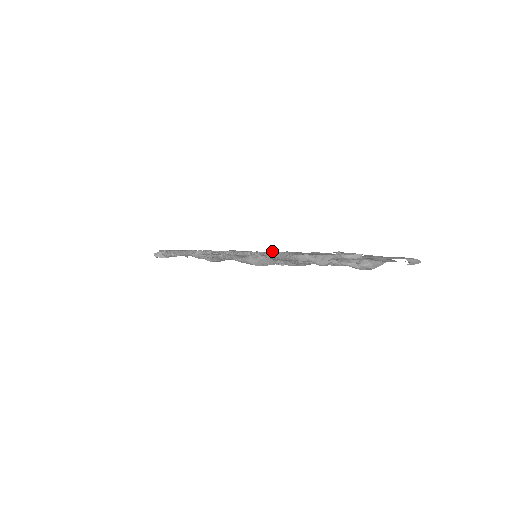
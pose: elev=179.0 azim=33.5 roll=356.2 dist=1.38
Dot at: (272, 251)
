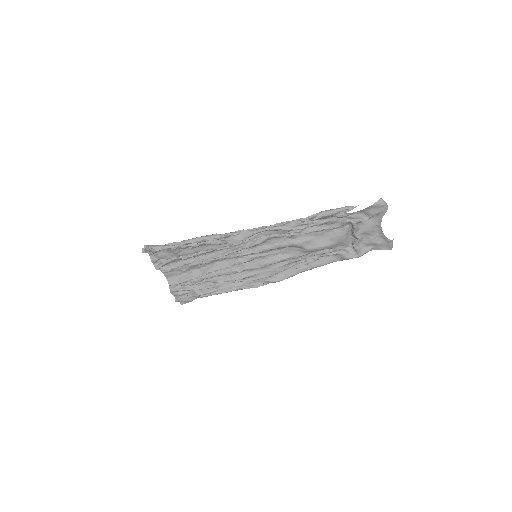
Dot at: (316, 213)
